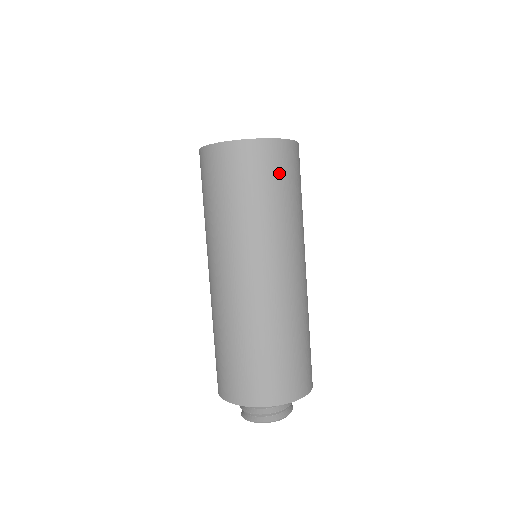
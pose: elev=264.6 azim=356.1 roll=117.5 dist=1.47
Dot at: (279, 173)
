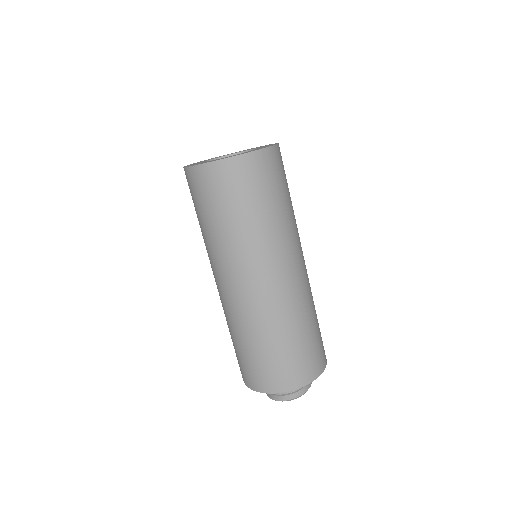
Dot at: (227, 193)
